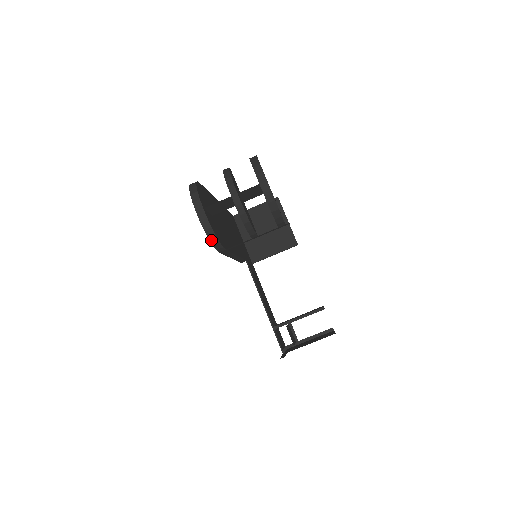
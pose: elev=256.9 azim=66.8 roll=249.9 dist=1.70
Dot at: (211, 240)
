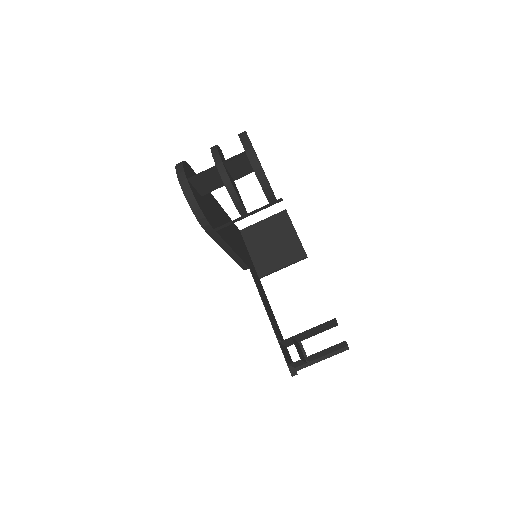
Dot at: (195, 213)
